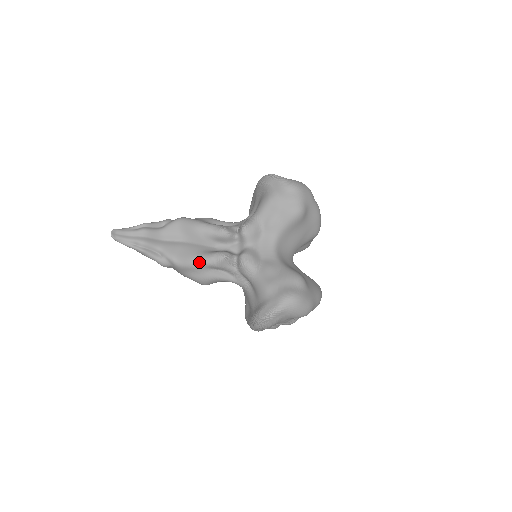
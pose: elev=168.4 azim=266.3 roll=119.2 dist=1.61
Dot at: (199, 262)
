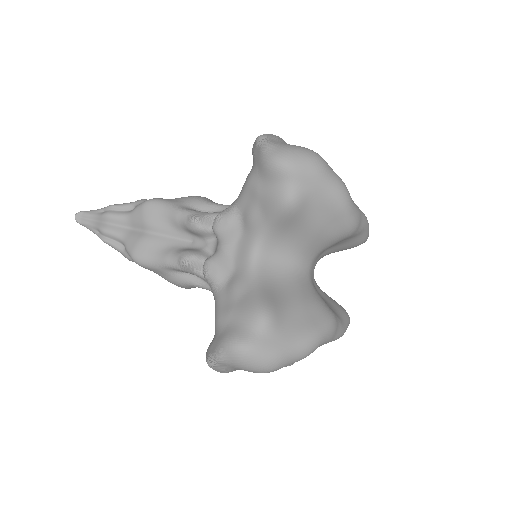
Dot at: (161, 263)
